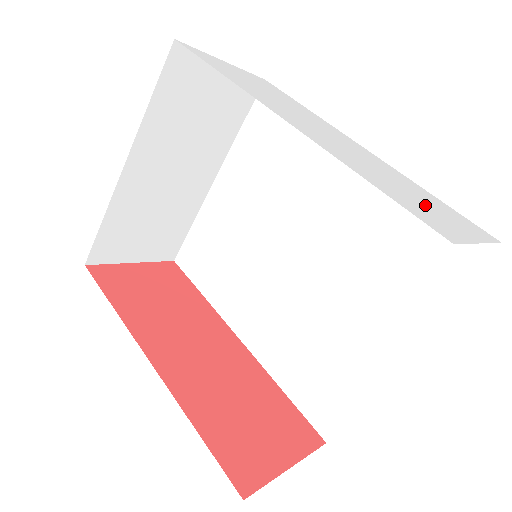
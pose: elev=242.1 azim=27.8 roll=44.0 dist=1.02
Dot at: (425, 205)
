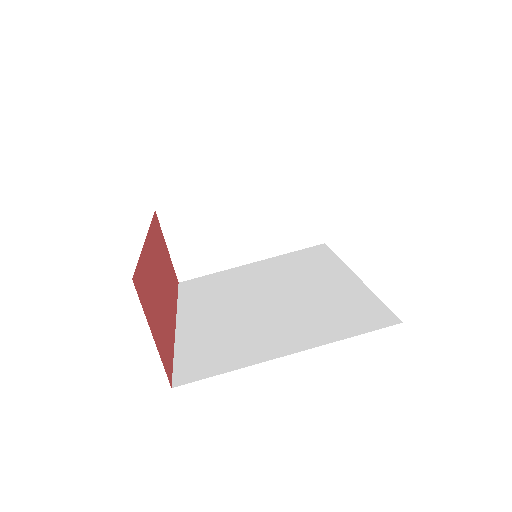
Dot at: occluded
